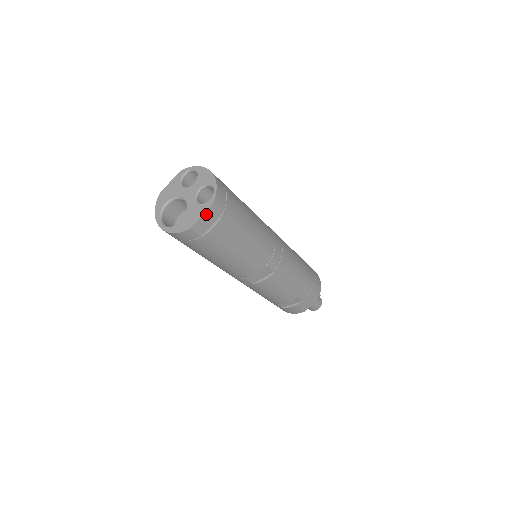
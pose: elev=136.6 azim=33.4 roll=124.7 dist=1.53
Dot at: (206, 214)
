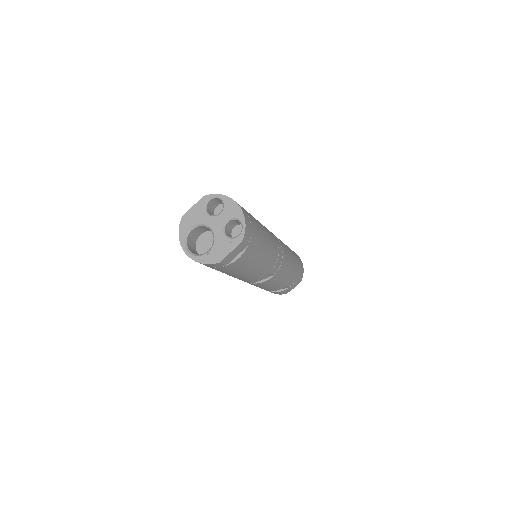
Dot at: (235, 249)
